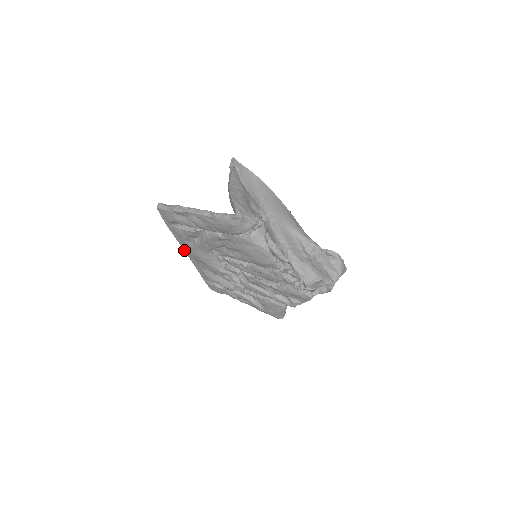
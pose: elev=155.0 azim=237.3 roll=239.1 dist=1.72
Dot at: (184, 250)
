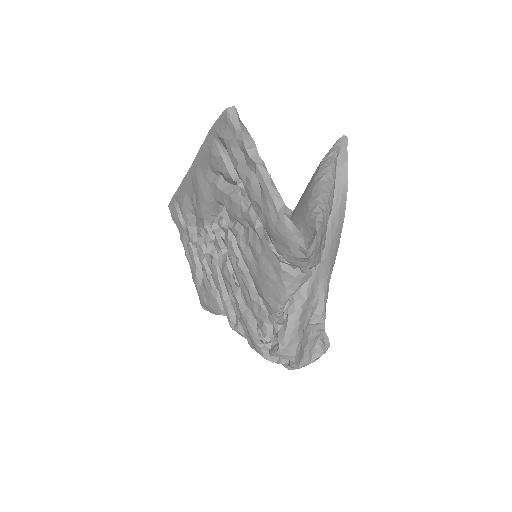
Dot at: (193, 162)
